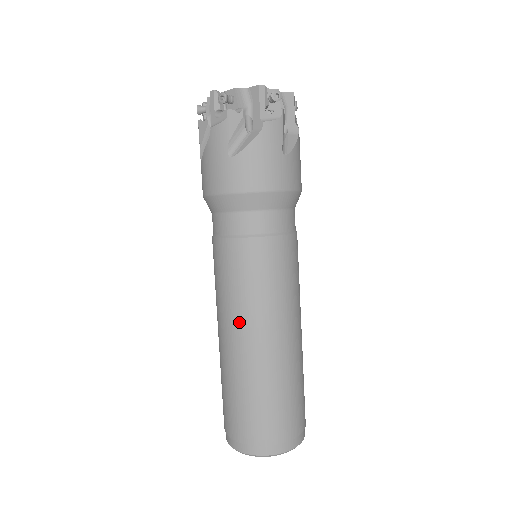
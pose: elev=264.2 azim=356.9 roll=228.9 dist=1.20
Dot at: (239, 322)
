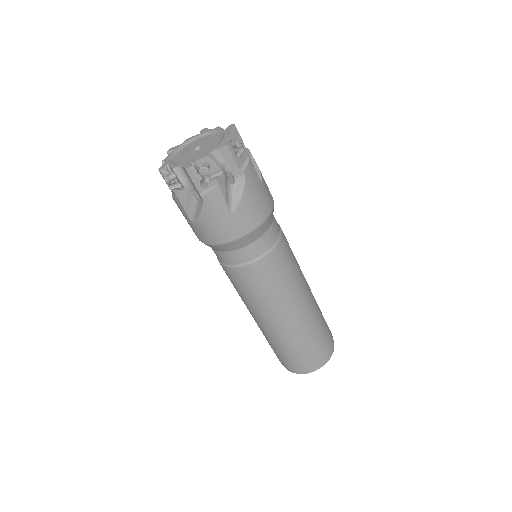
Dot at: (251, 311)
